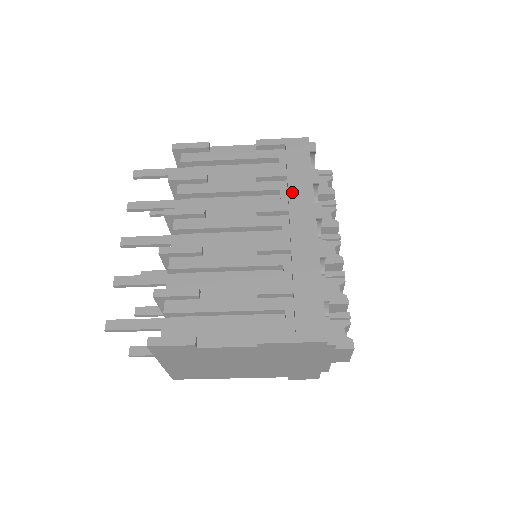
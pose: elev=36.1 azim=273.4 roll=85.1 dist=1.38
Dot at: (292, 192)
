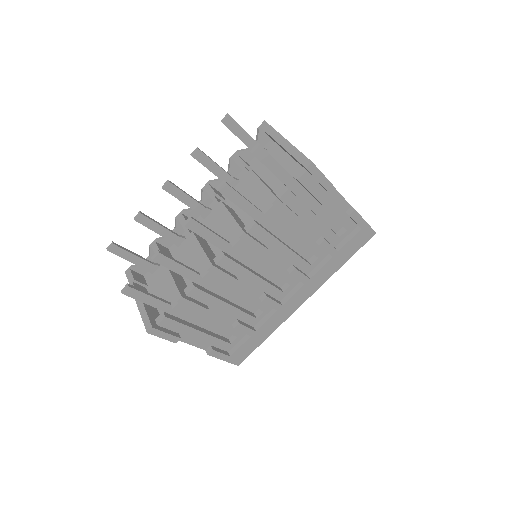
Dot at: (321, 272)
